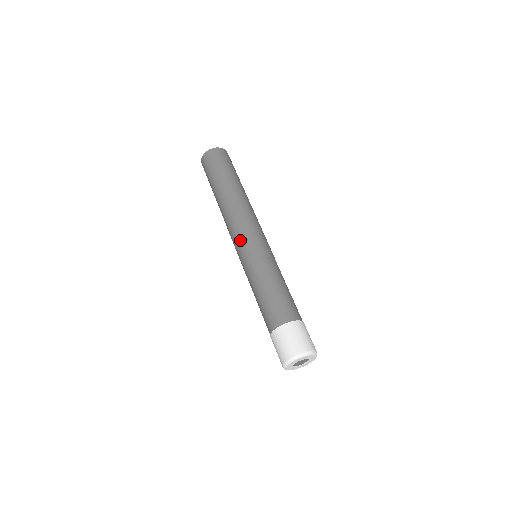
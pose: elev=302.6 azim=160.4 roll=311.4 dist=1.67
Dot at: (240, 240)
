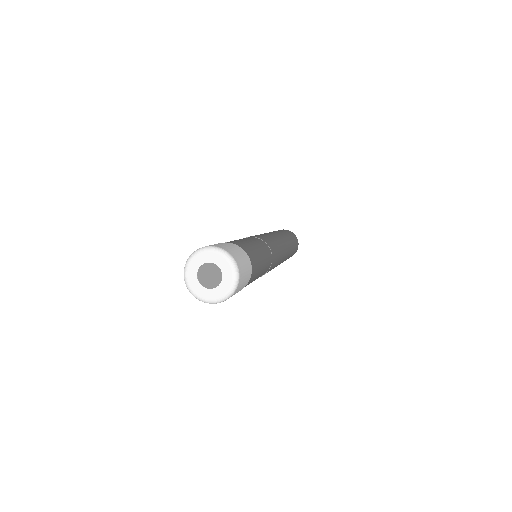
Dot at: (264, 235)
